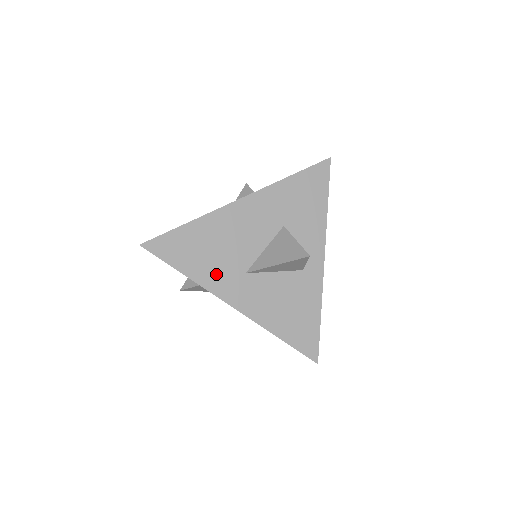
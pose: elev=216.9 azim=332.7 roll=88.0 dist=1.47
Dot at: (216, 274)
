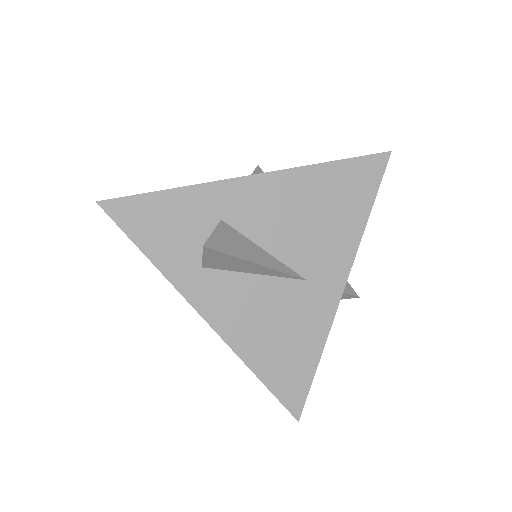
Dot at: occluded
